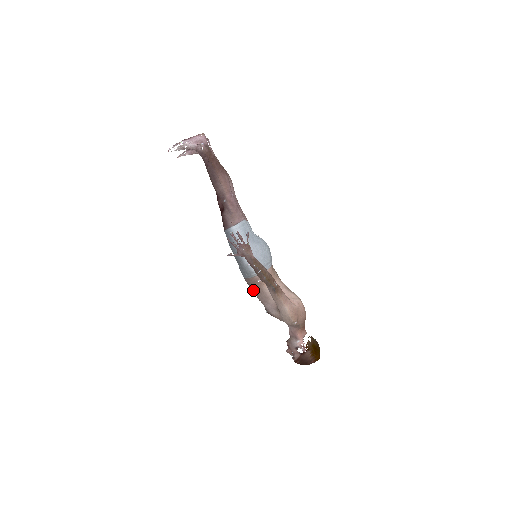
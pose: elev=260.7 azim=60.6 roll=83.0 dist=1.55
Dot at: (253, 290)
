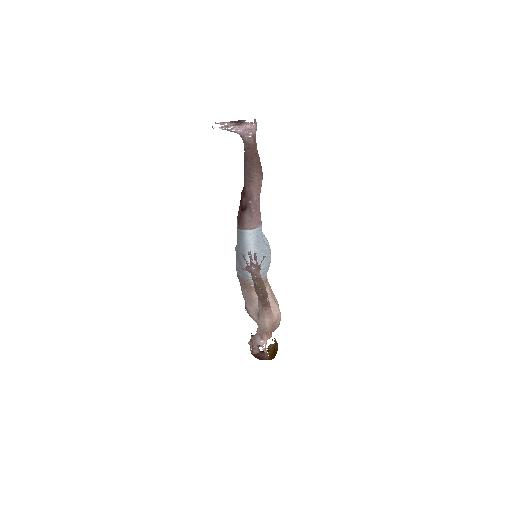
Dot at: (241, 286)
